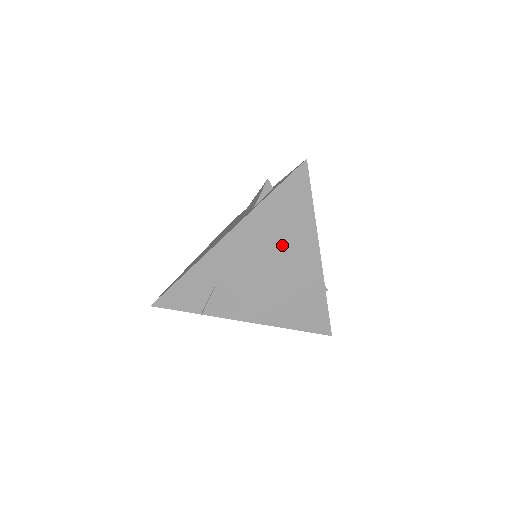
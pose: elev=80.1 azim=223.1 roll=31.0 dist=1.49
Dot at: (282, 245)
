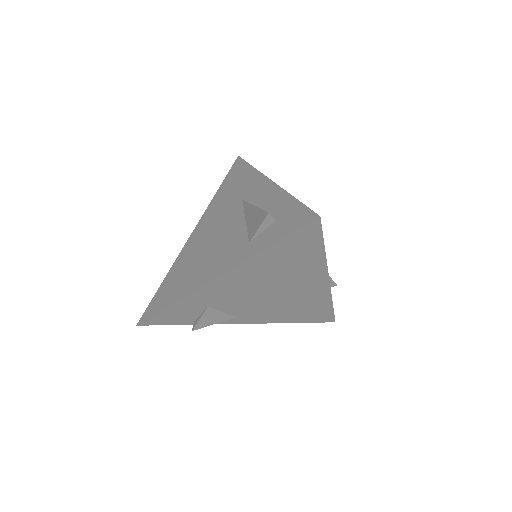
Dot at: (283, 279)
